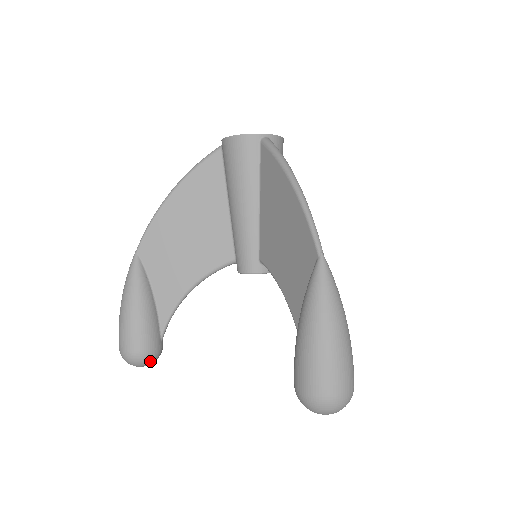
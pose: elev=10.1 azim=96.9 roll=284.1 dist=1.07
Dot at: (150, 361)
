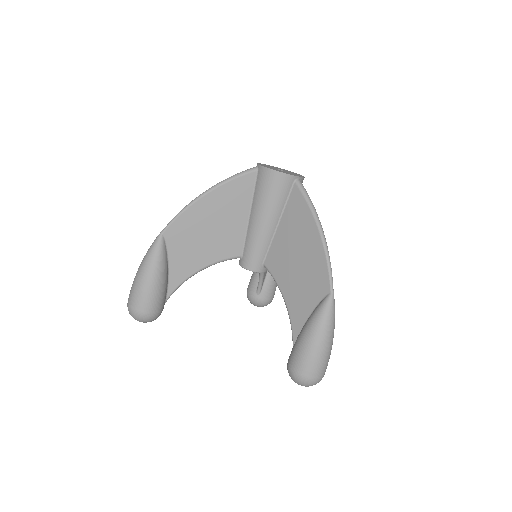
Dot at: occluded
